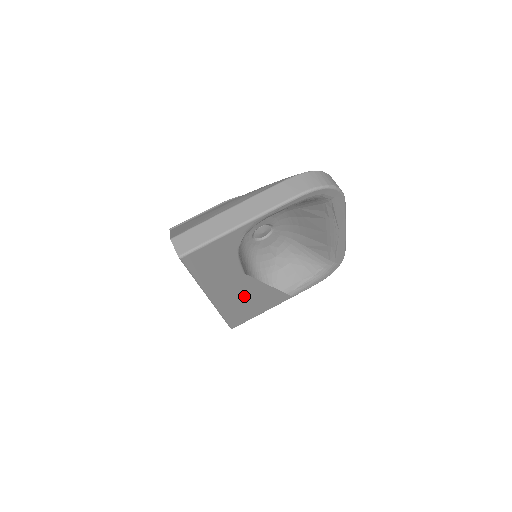
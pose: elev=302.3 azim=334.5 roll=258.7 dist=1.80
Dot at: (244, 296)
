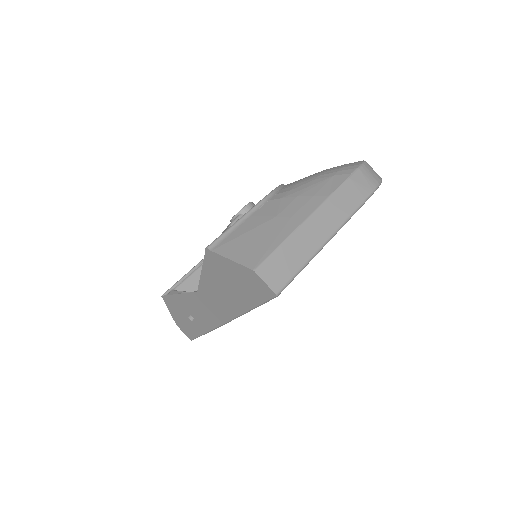
Dot at: occluded
